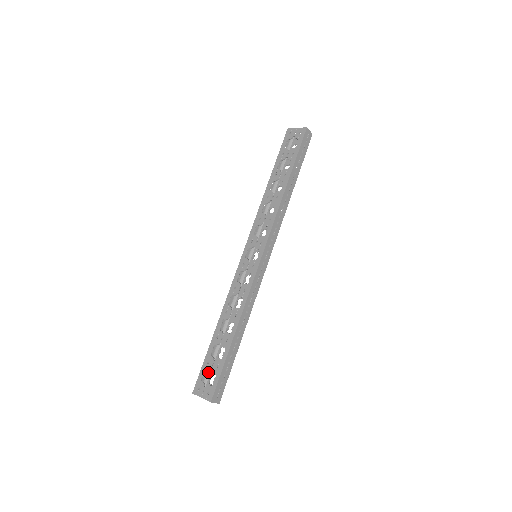
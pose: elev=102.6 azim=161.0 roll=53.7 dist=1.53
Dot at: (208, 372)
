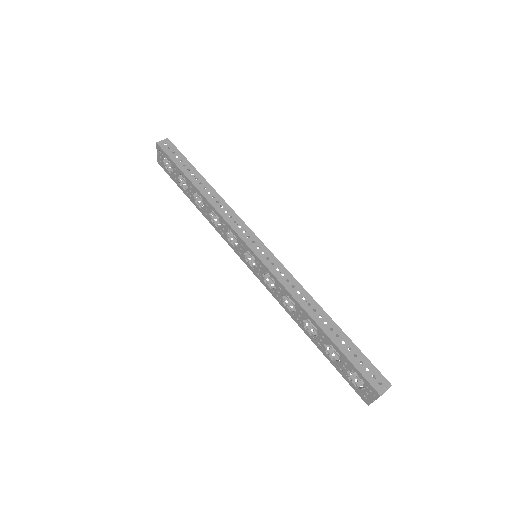
Dot at: (356, 374)
